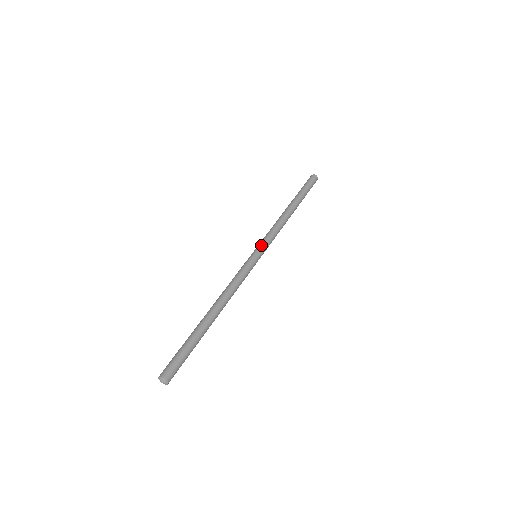
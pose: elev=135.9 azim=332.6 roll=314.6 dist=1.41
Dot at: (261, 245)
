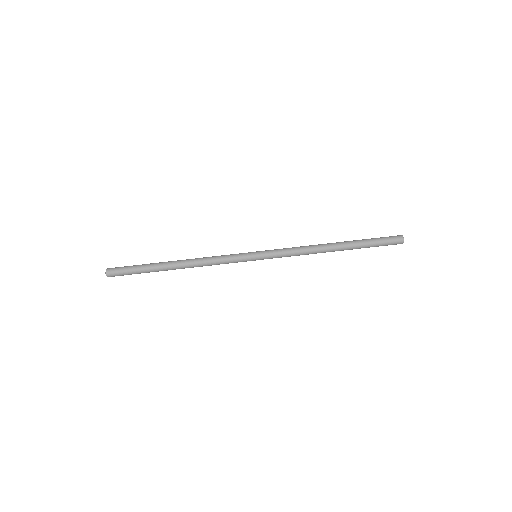
Dot at: (267, 255)
